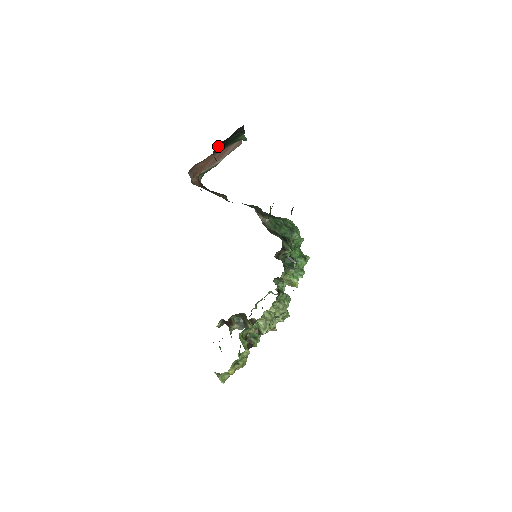
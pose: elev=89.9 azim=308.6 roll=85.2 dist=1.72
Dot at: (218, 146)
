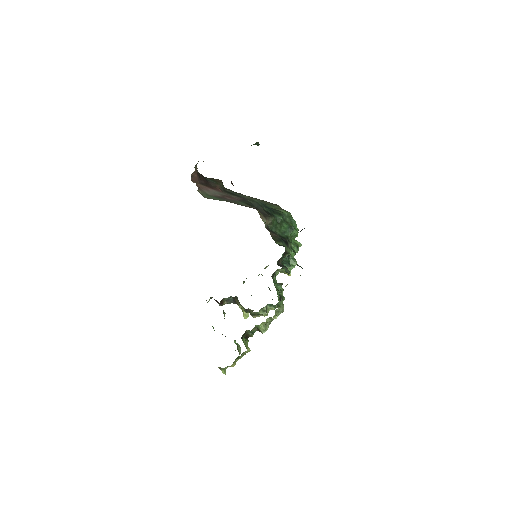
Dot at: occluded
